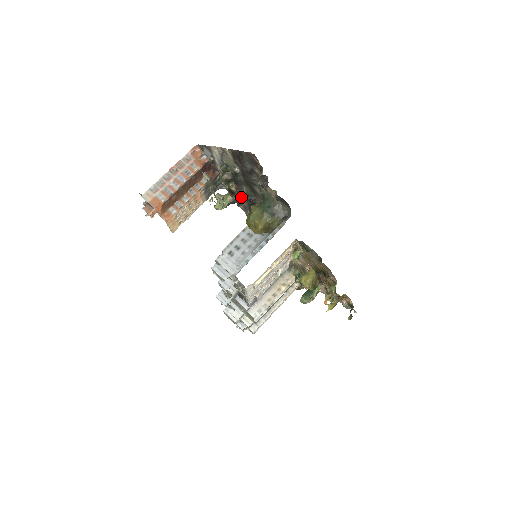
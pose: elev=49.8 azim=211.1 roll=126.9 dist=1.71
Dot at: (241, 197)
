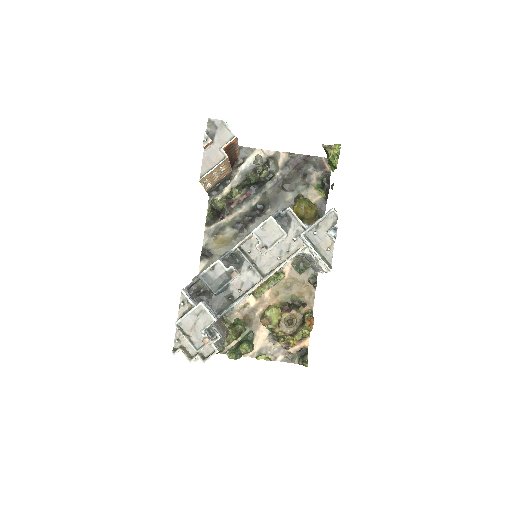
Dot at: (231, 212)
